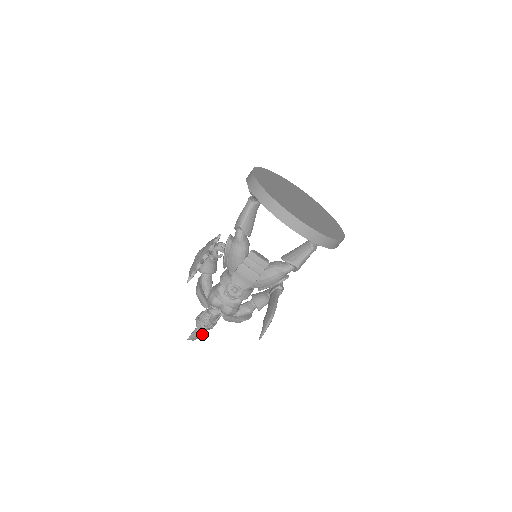
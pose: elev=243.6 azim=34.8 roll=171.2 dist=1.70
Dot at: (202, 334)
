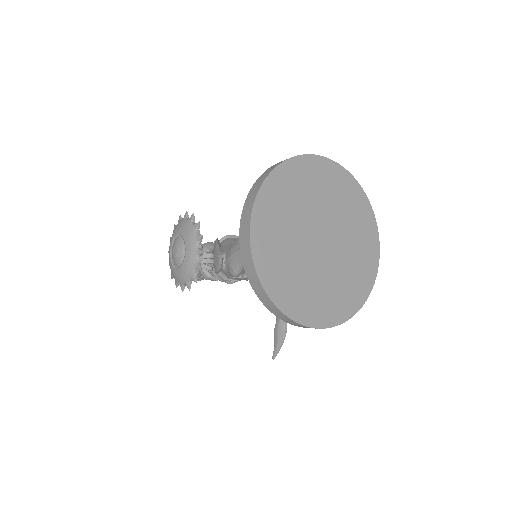
Dot at: occluded
